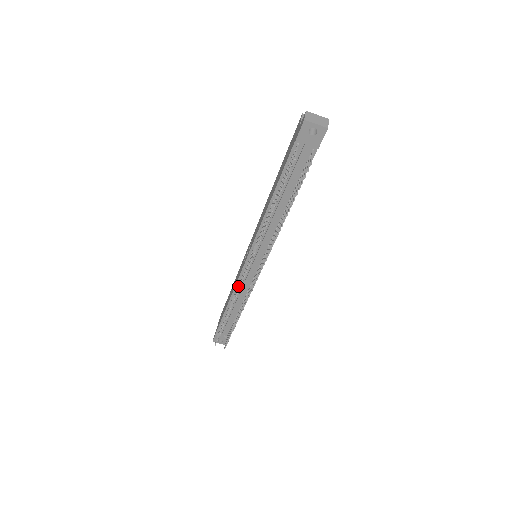
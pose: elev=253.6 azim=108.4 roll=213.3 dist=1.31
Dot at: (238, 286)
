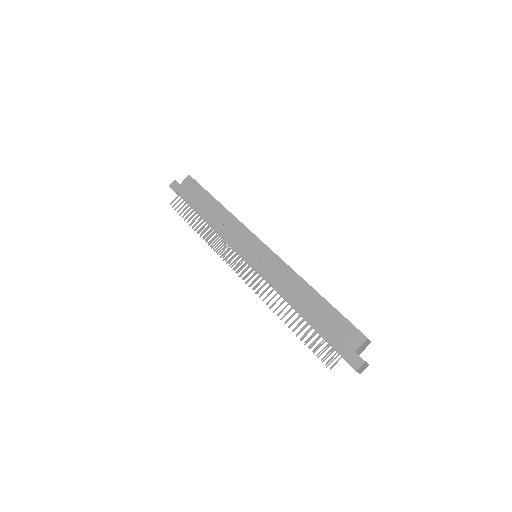
Dot at: (225, 246)
